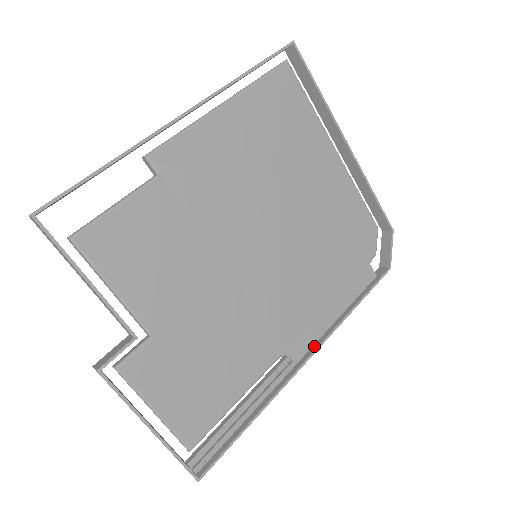
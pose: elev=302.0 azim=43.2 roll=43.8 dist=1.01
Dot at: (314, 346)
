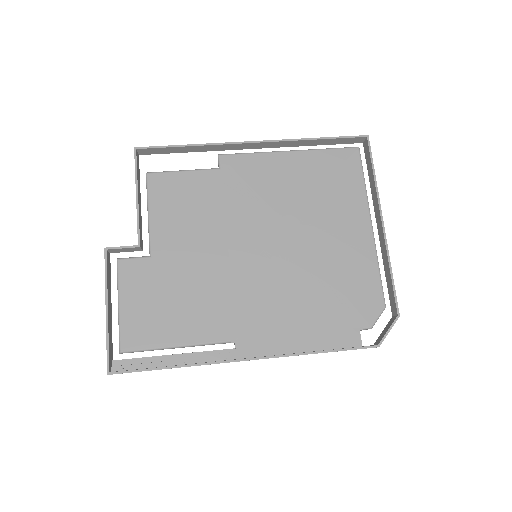
Dot at: (263, 356)
